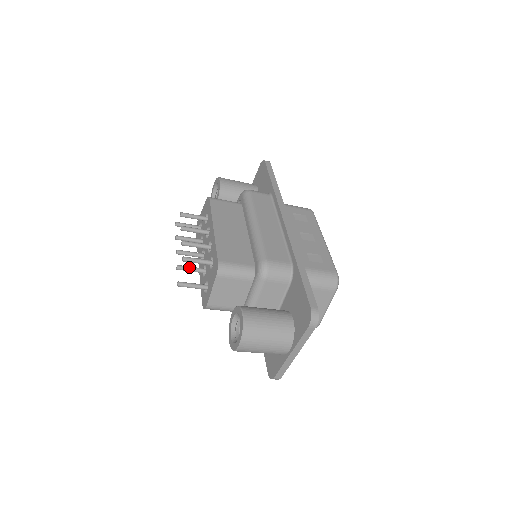
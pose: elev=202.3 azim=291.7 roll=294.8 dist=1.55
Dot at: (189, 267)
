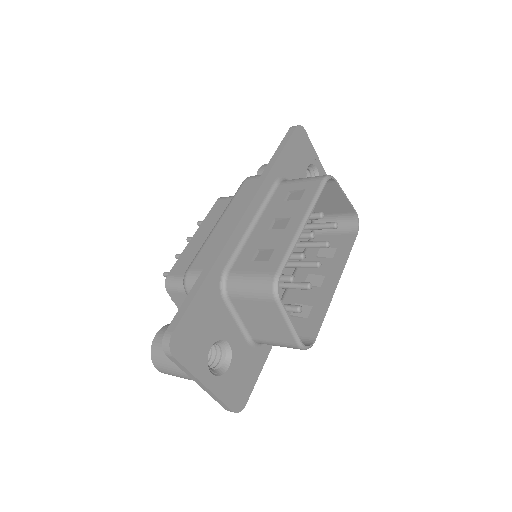
Dot at: occluded
